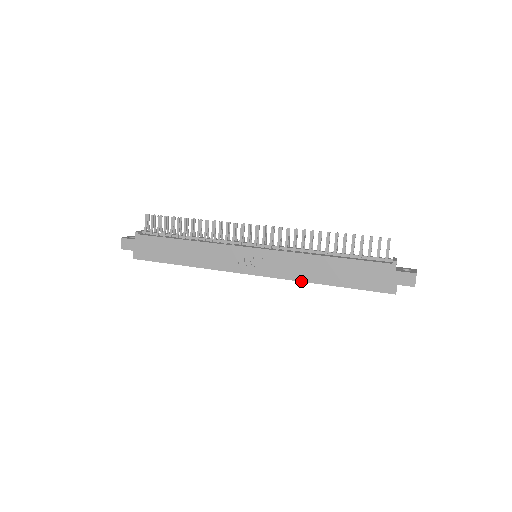
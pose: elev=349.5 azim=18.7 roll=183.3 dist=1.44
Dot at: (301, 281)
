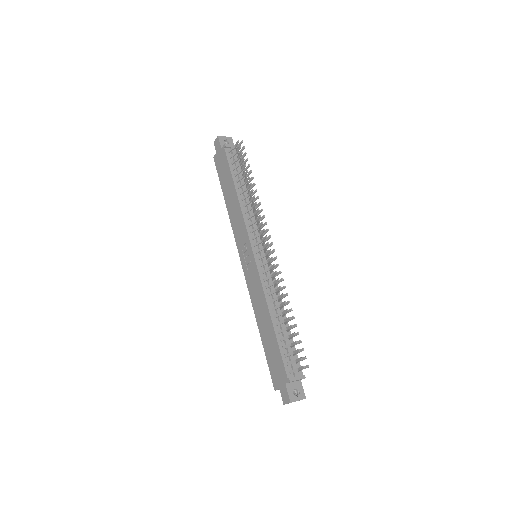
Dot at: (253, 306)
